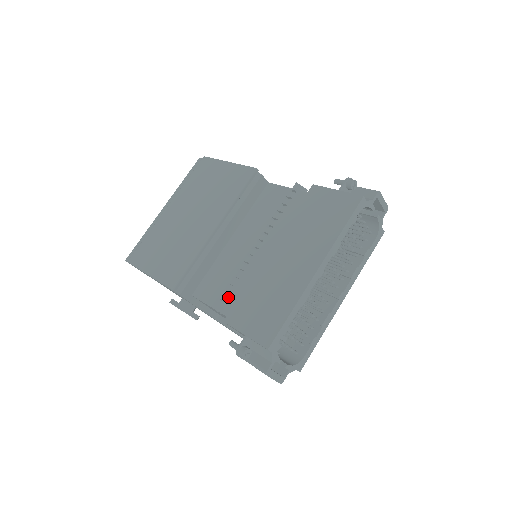
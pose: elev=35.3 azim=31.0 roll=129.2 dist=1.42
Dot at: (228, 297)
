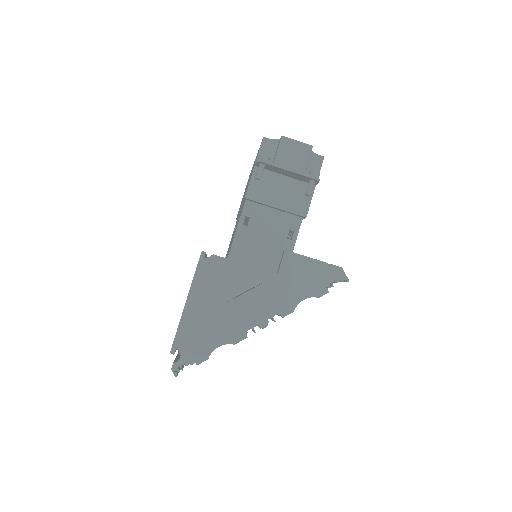
Dot at: occluded
